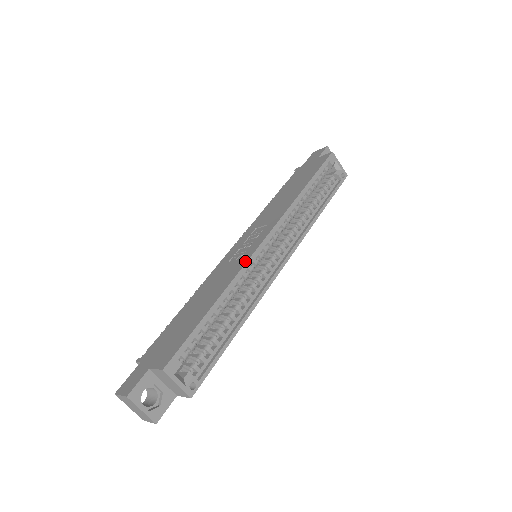
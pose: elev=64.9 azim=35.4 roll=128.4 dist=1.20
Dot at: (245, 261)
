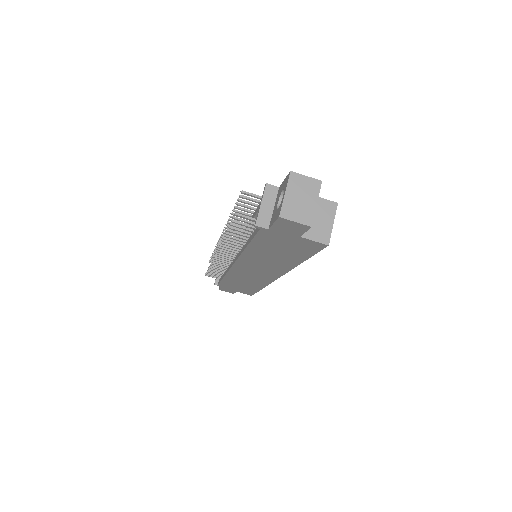
Dot at: occluded
